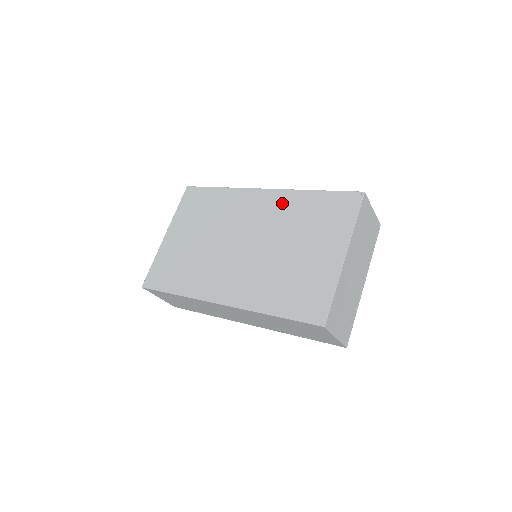
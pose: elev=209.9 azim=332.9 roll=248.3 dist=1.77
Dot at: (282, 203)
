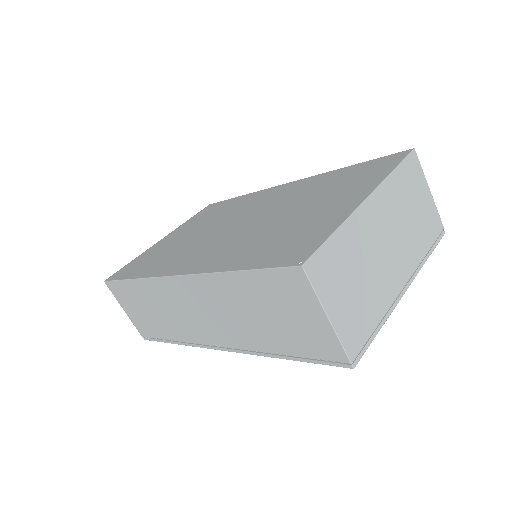
Dot at: (303, 185)
